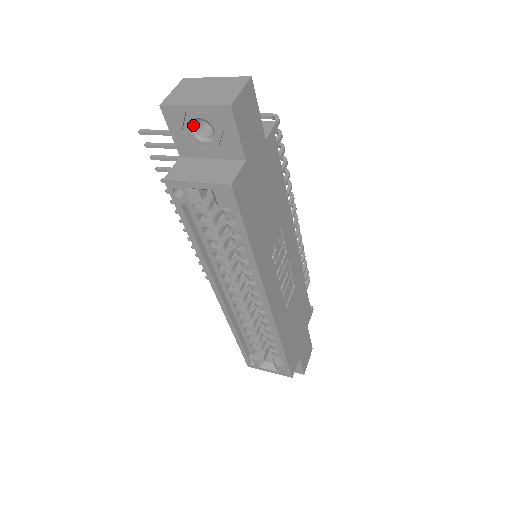
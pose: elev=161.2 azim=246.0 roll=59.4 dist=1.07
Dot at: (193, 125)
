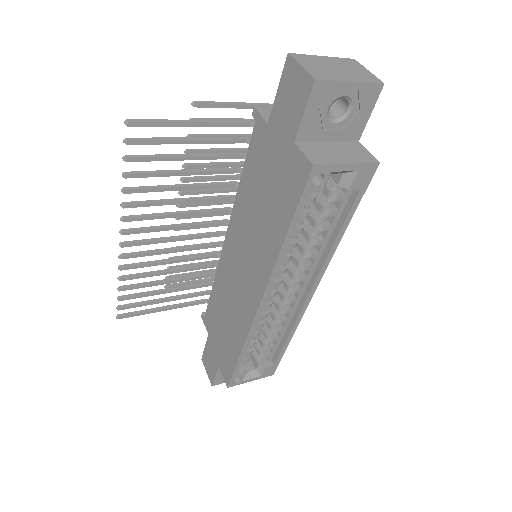
Dot at: occluded
